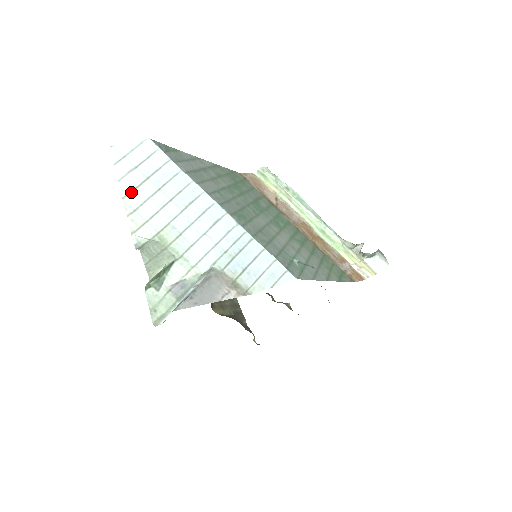
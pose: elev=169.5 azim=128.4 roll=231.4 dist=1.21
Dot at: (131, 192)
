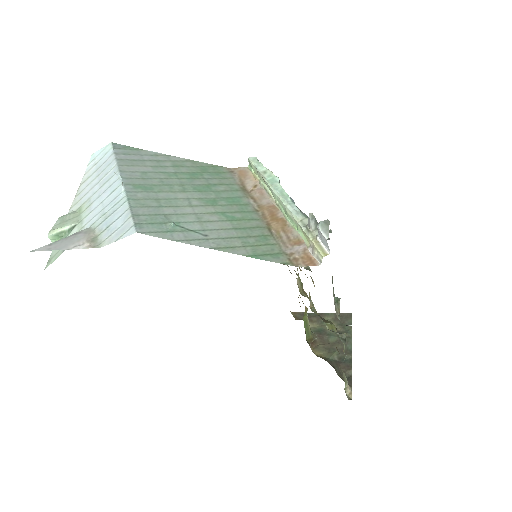
Dot at: (85, 181)
